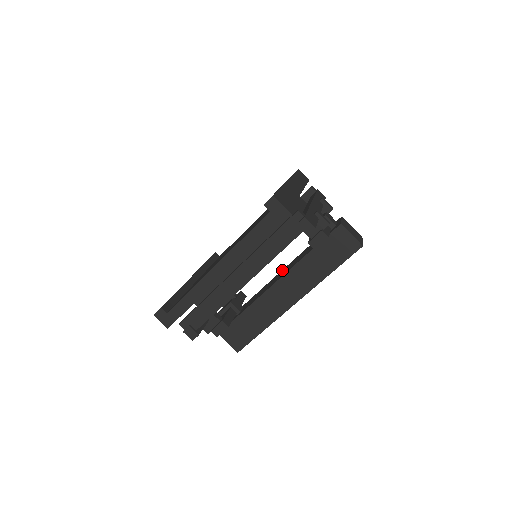
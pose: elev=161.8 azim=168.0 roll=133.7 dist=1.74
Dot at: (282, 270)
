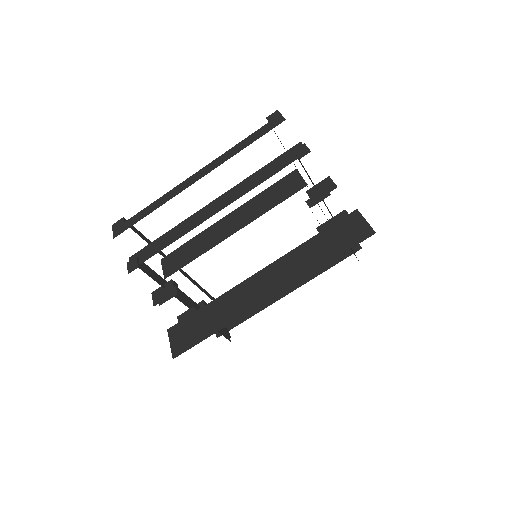
Dot at: occluded
